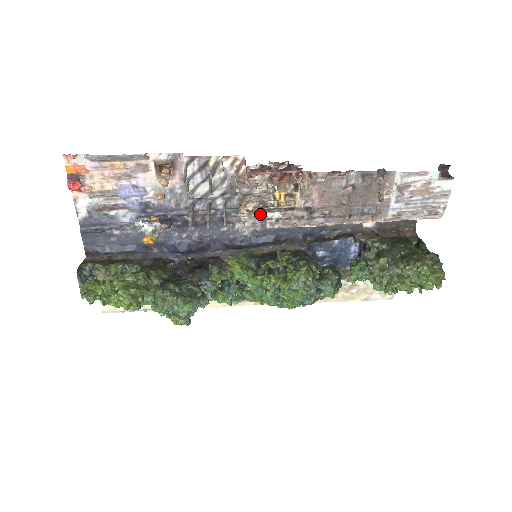
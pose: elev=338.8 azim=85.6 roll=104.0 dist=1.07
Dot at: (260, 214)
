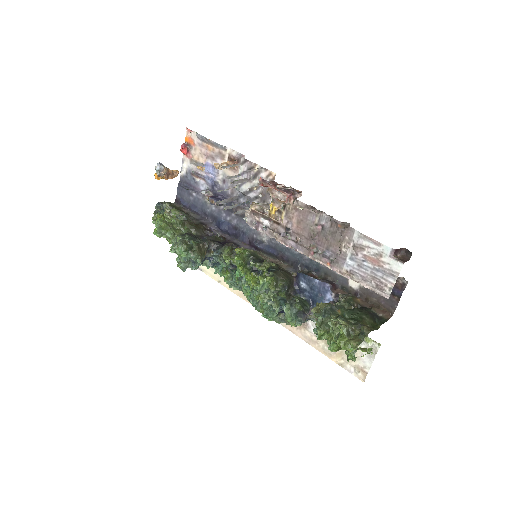
Dot at: (257, 216)
